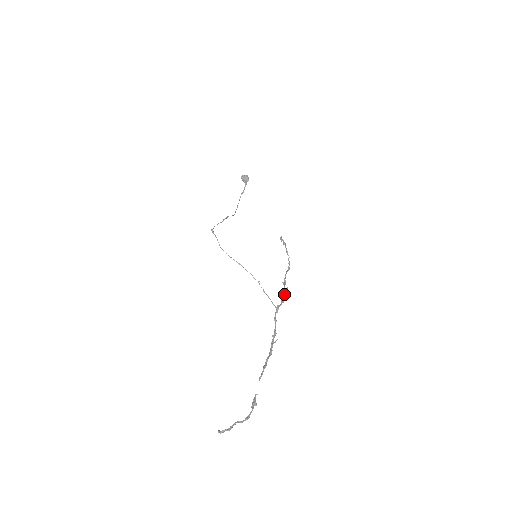
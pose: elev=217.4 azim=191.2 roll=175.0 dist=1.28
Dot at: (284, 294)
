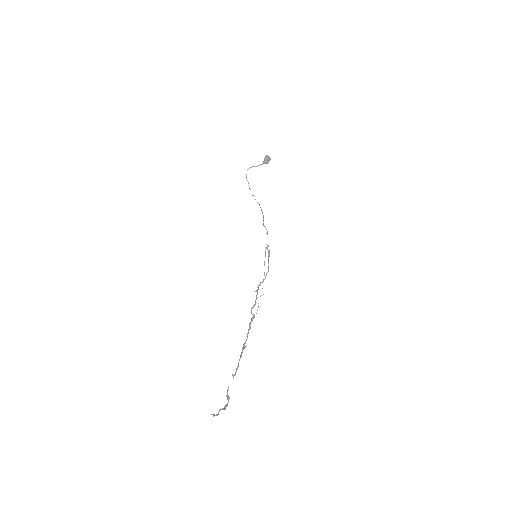
Dot at: occluded
